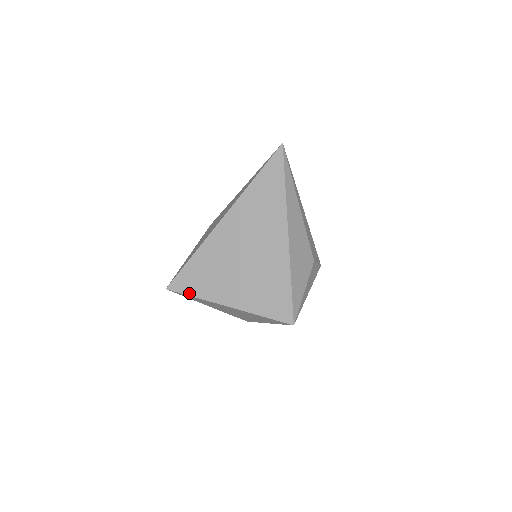
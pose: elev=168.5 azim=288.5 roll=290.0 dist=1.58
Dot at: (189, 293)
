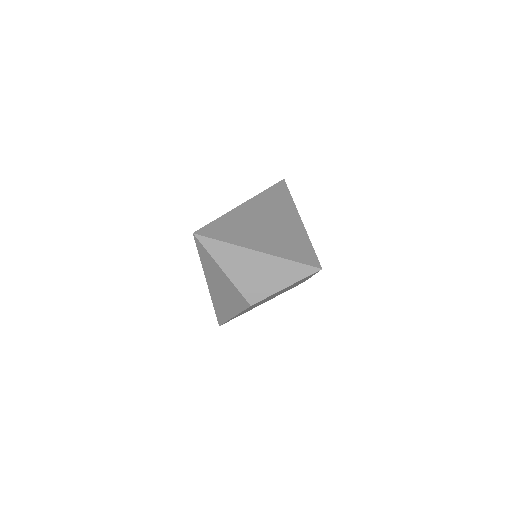
Dot at: (218, 238)
